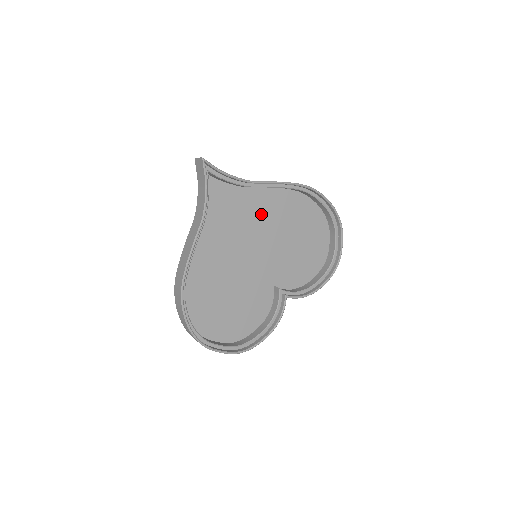
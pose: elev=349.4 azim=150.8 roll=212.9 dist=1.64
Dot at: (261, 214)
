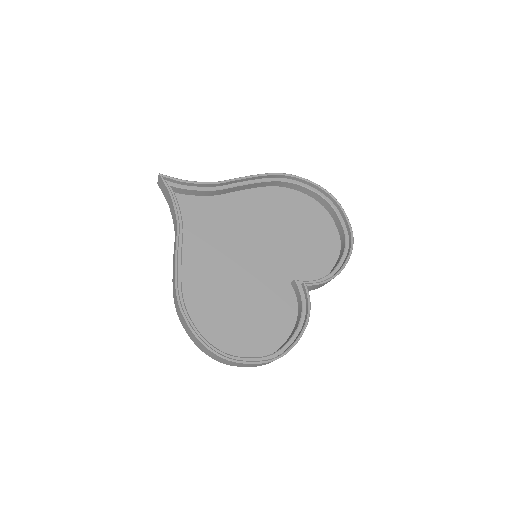
Dot at: (245, 215)
